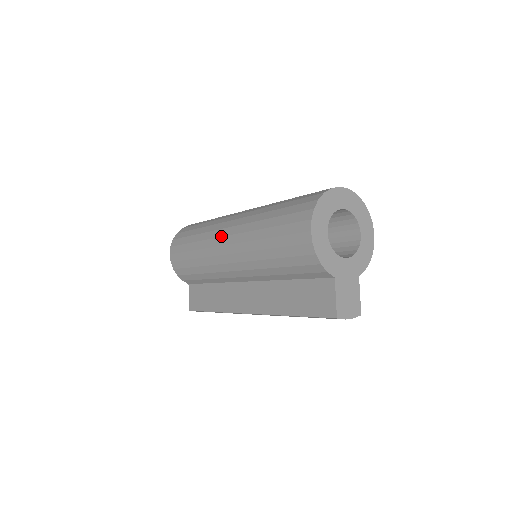
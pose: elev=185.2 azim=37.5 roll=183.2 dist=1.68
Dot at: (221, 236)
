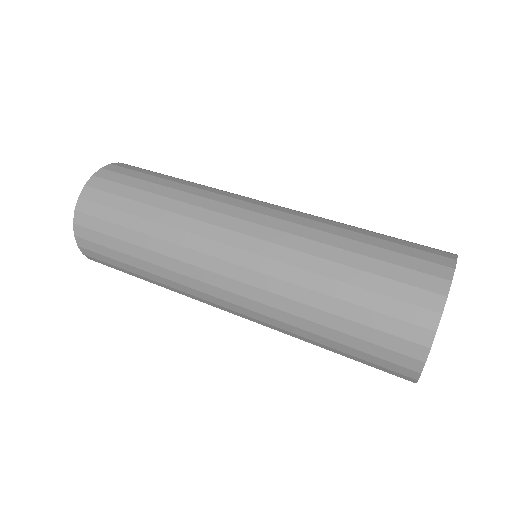
Dot at: occluded
